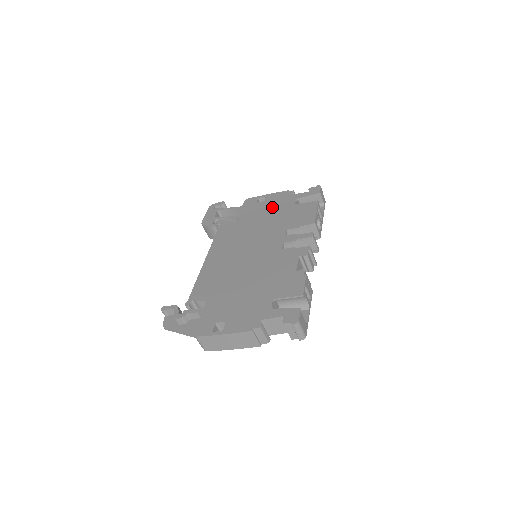
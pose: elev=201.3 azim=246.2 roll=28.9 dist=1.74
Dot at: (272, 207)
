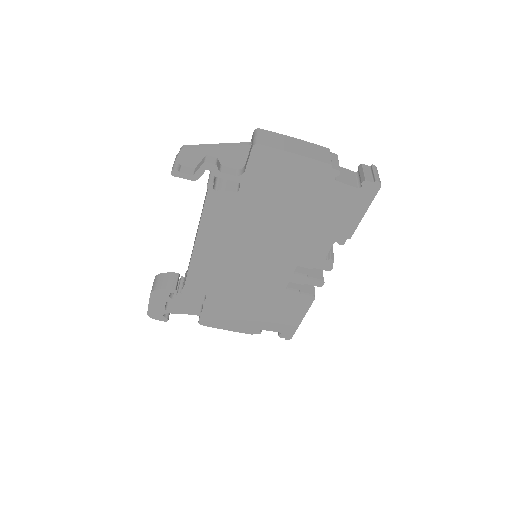
Dot at: occluded
